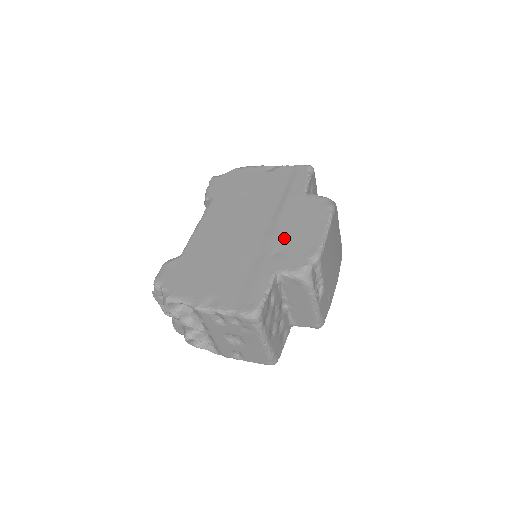
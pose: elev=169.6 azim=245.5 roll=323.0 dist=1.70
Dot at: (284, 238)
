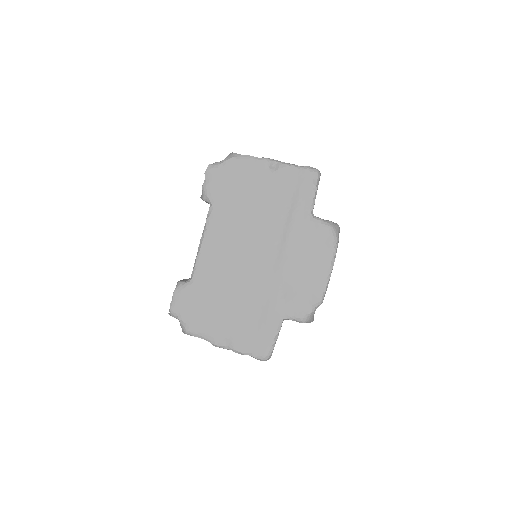
Dot at: (290, 277)
